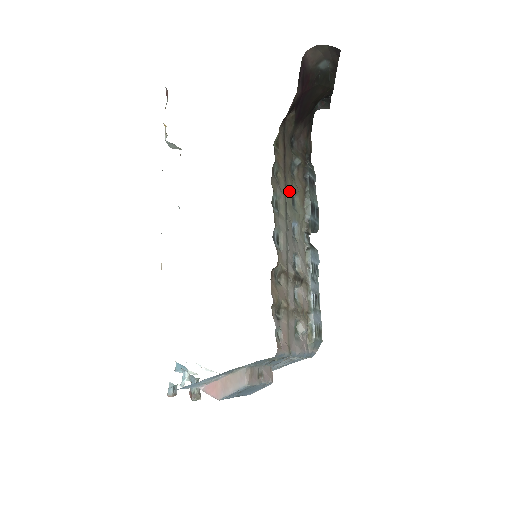
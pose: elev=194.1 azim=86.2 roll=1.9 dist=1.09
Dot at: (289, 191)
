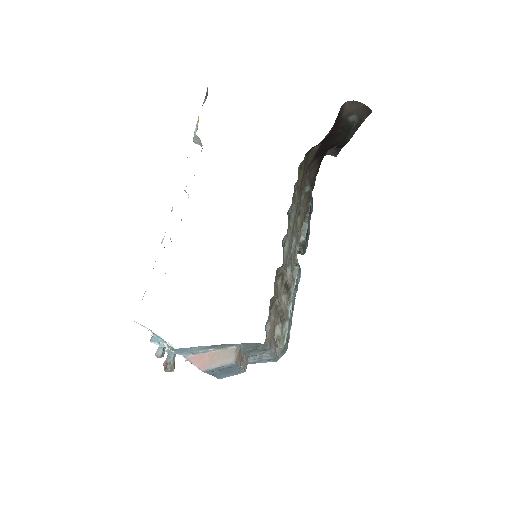
Dot at: (298, 210)
